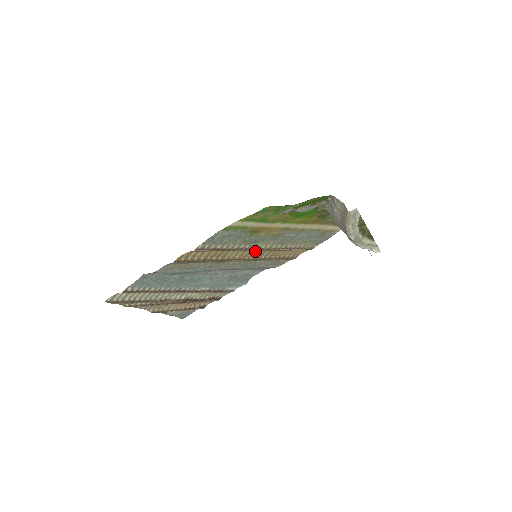
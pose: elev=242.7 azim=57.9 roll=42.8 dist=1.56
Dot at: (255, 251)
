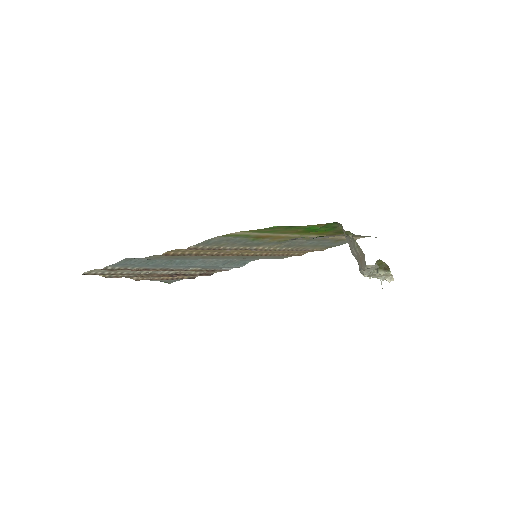
Dot at: occluded
